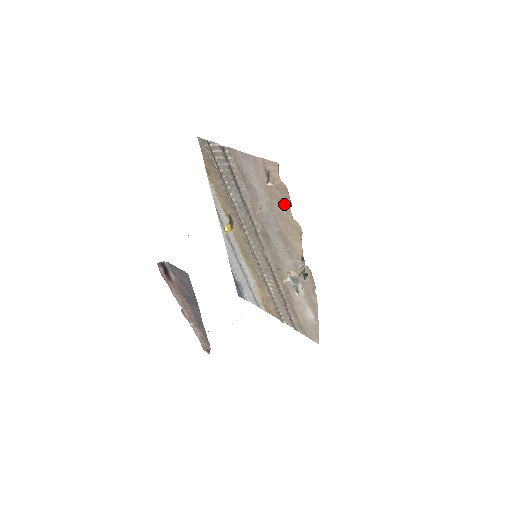
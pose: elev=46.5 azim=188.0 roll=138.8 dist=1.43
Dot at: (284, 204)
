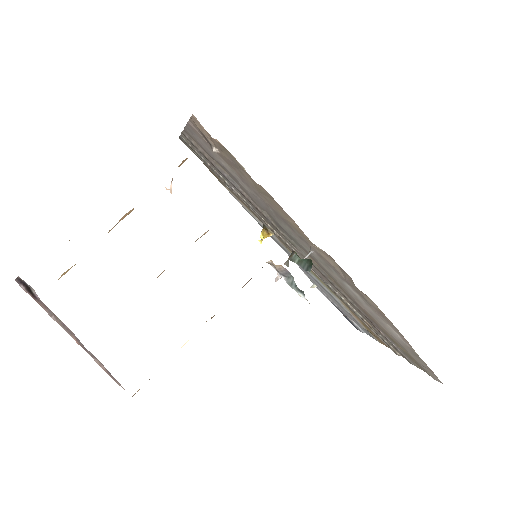
Dot at: (240, 168)
